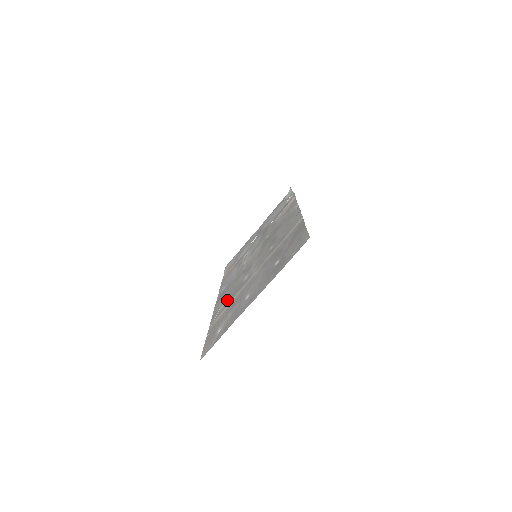
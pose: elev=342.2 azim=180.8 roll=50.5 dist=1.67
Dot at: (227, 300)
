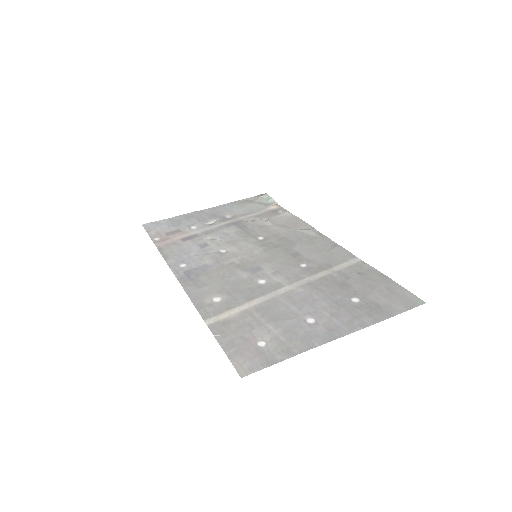
Dot at: (229, 295)
